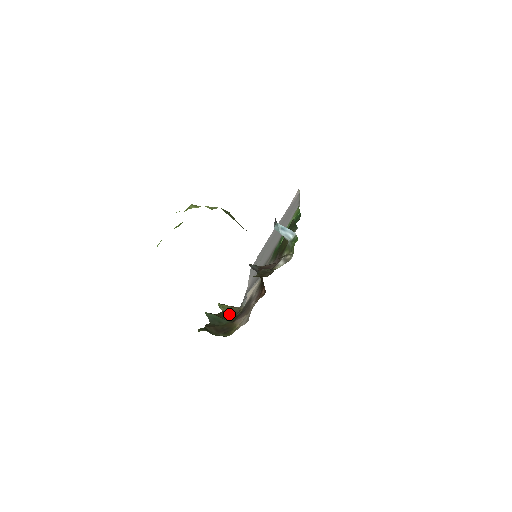
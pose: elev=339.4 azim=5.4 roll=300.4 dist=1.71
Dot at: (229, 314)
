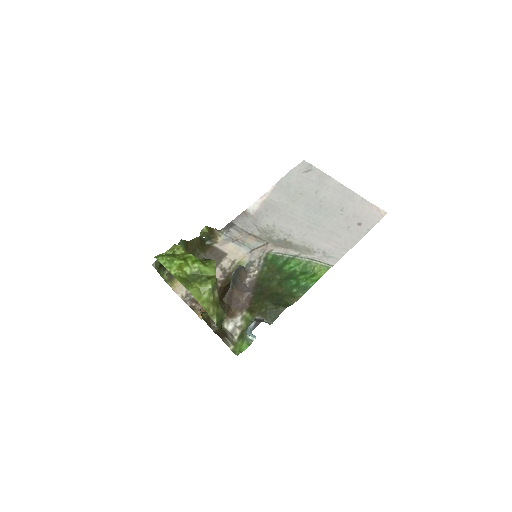
Dot at: (201, 242)
